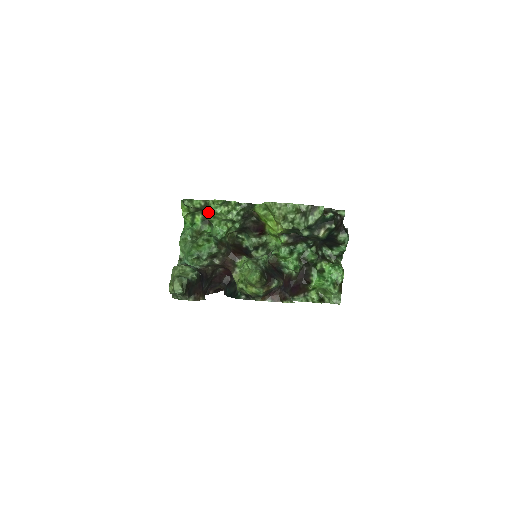
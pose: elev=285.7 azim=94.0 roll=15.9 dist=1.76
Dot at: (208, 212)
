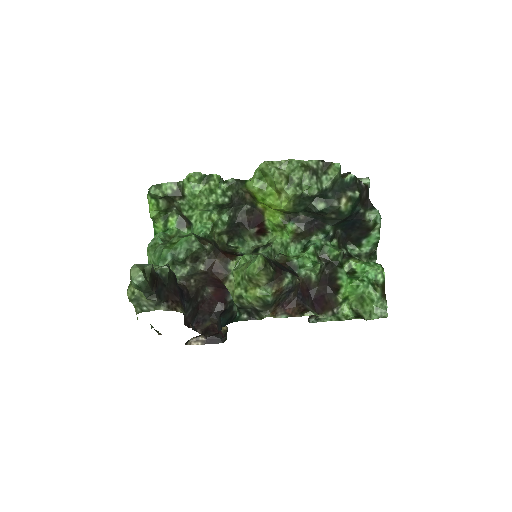
Dot at: (184, 201)
